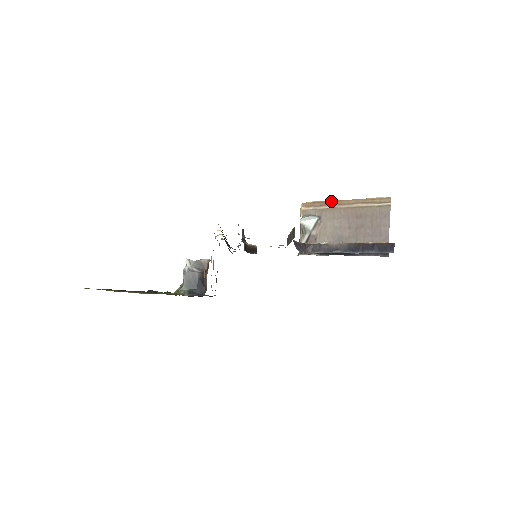
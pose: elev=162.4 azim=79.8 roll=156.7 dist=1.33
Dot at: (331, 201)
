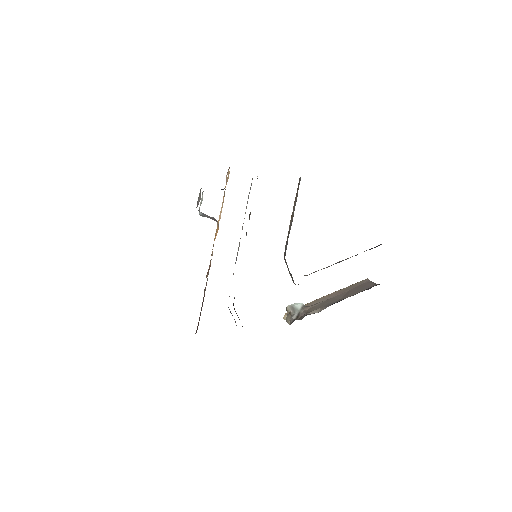
Dot at: occluded
